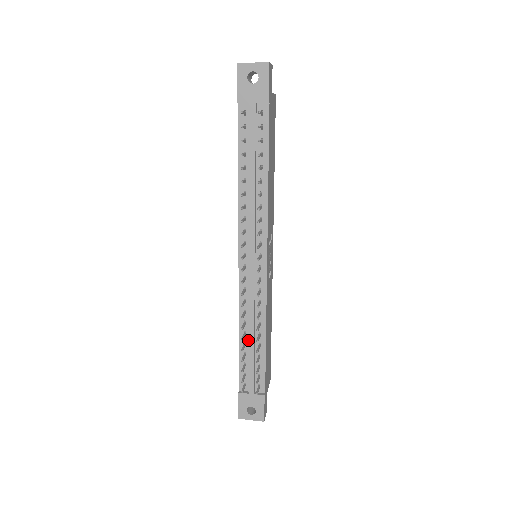
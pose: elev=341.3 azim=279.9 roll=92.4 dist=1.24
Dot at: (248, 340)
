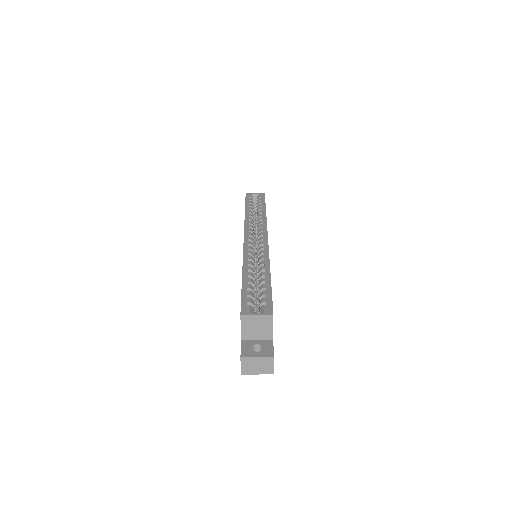
Dot at: occluded
